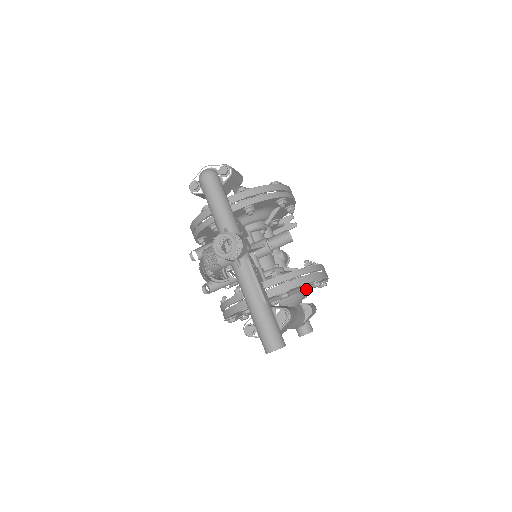
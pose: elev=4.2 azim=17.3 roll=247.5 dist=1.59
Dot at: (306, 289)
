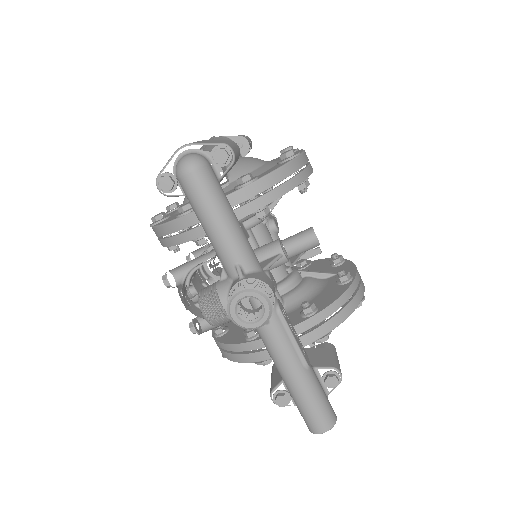
Dot at: occluded
